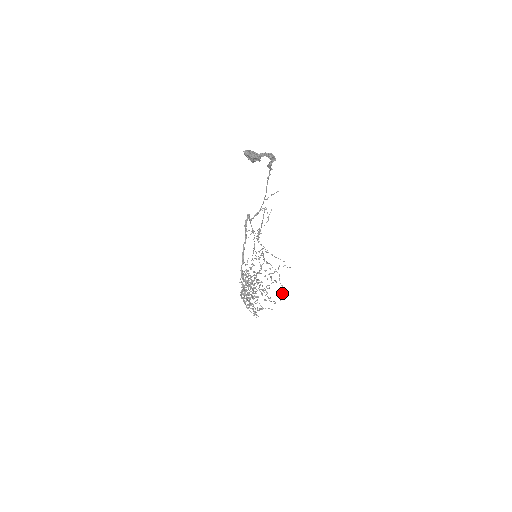
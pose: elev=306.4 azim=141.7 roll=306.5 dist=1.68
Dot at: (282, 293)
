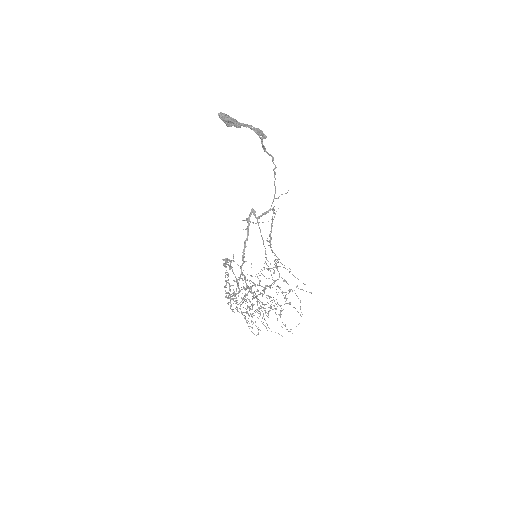
Dot at: occluded
